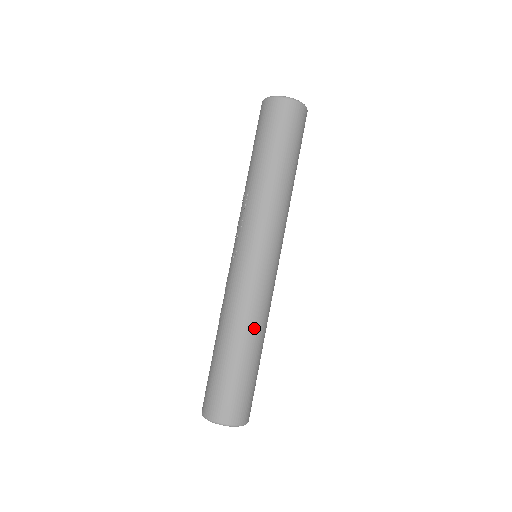
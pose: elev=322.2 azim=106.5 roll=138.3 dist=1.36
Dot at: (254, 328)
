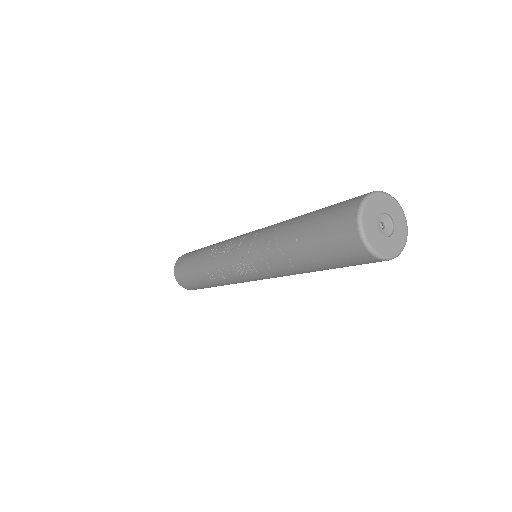
Dot at: occluded
